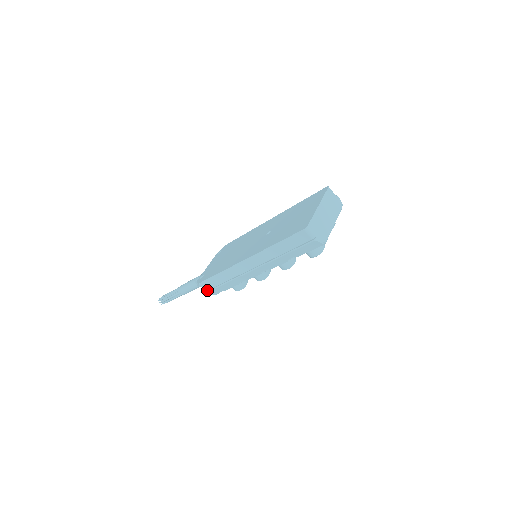
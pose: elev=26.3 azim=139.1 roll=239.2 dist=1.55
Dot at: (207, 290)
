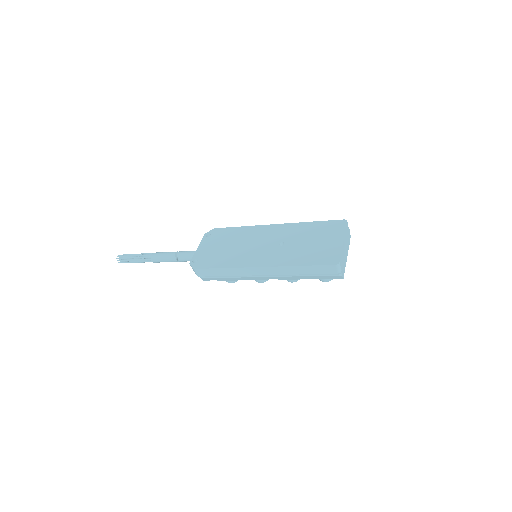
Dot at: (200, 276)
